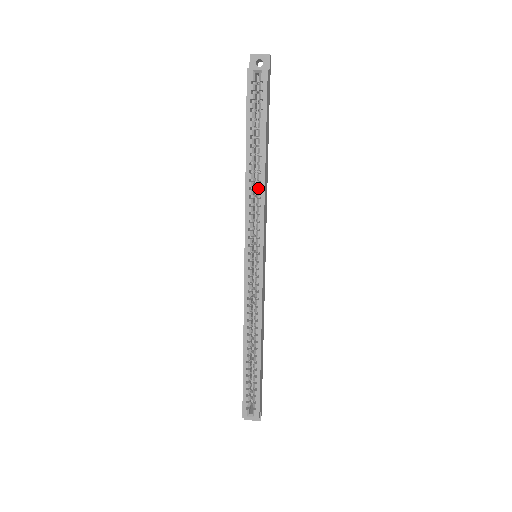
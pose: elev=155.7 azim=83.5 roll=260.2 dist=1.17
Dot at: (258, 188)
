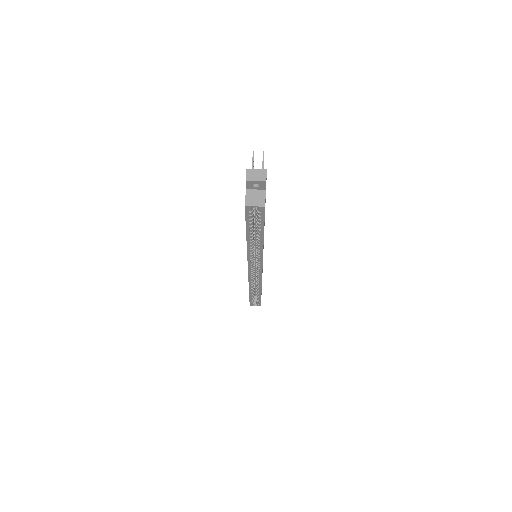
Dot at: occluded
